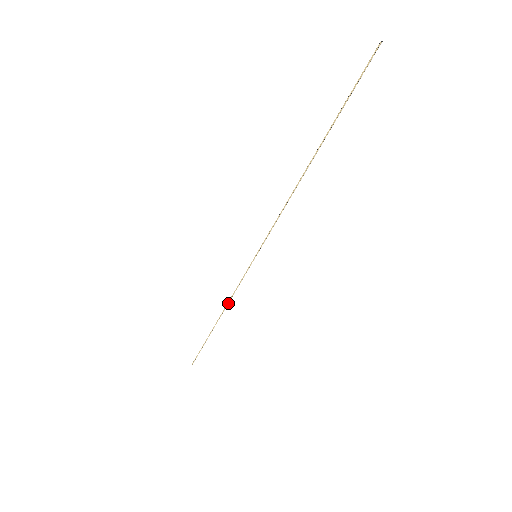
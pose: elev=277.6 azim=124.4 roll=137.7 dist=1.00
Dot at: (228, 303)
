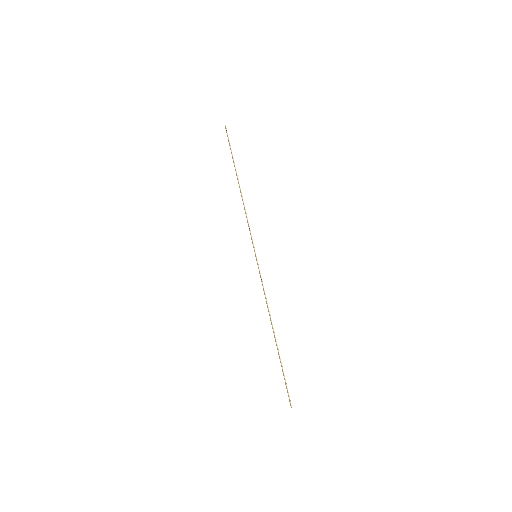
Dot at: (268, 309)
